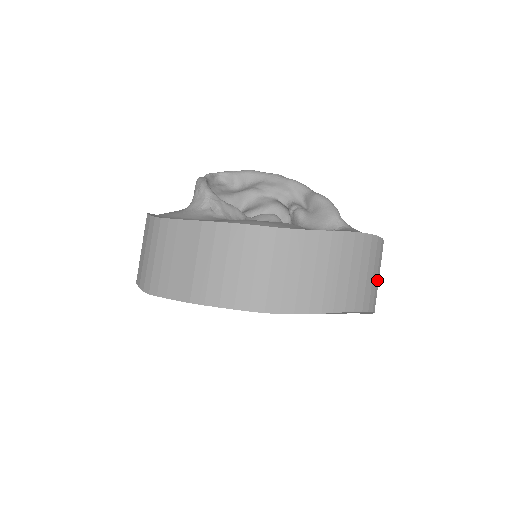
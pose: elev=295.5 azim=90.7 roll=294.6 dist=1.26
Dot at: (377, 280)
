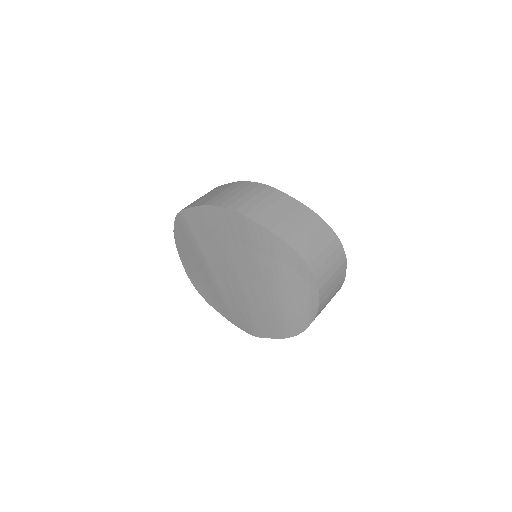
Dot at: (330, 272)
